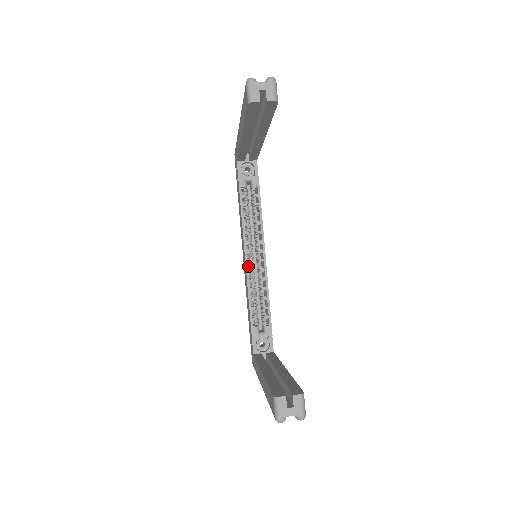
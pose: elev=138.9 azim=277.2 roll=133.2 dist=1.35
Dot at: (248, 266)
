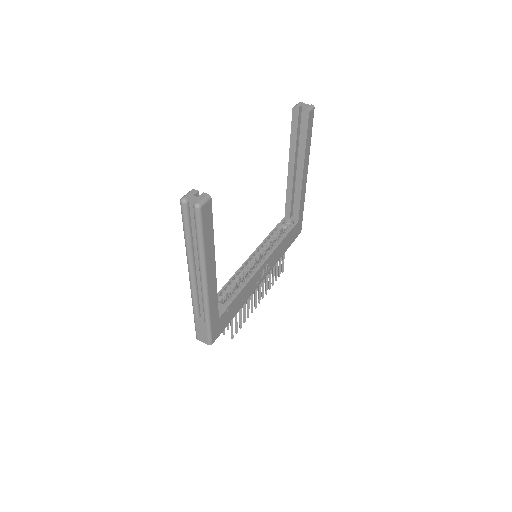
Dot at: occluded
